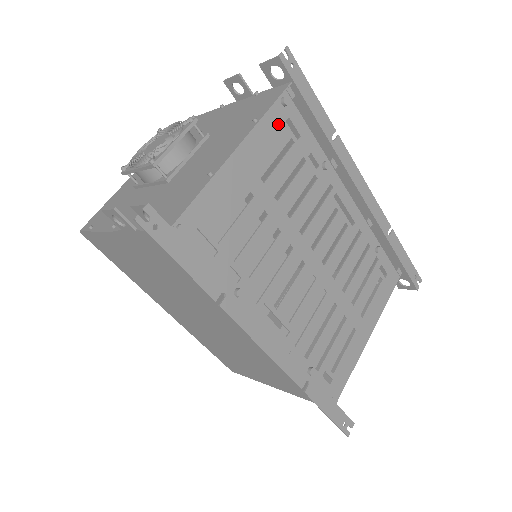
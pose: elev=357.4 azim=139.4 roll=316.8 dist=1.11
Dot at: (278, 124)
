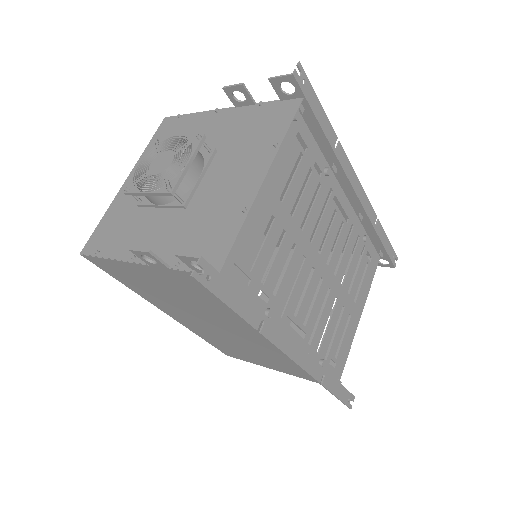
Dot at: (290, 140)
